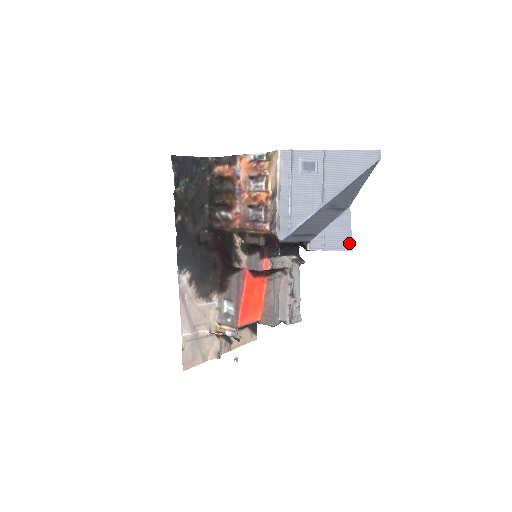
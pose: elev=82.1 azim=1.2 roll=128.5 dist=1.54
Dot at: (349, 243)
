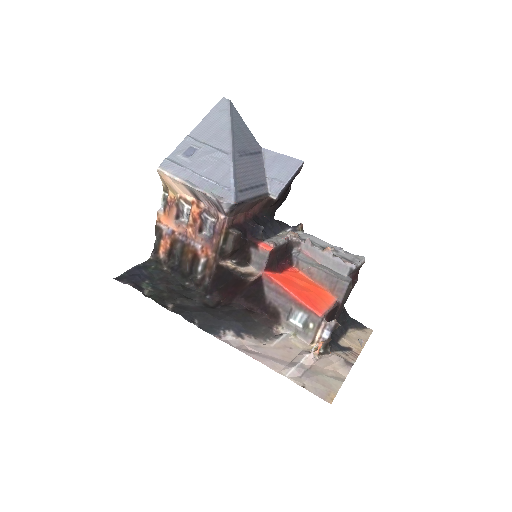
Dot at: (295, 161)
